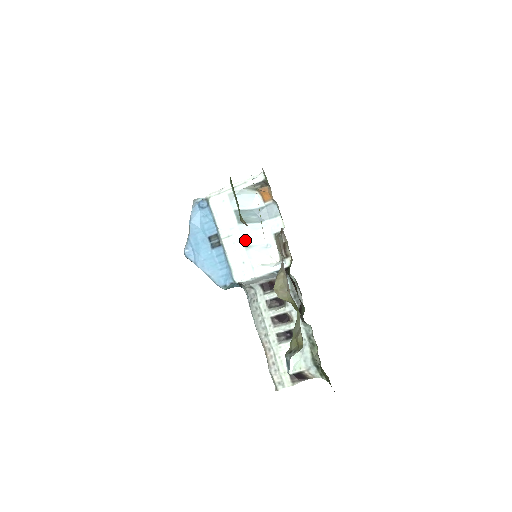
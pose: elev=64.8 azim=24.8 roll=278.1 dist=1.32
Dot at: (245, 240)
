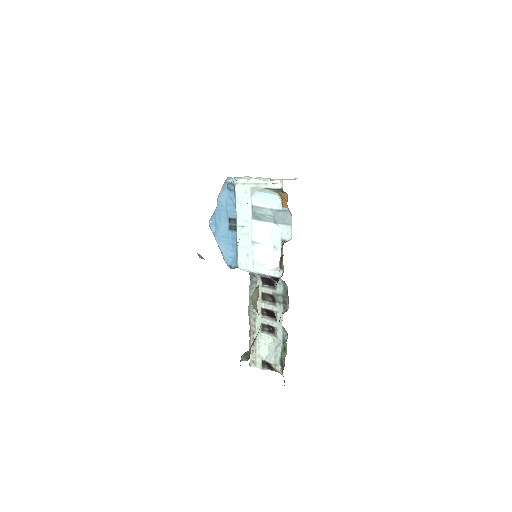
Dot at: (254, 236)
